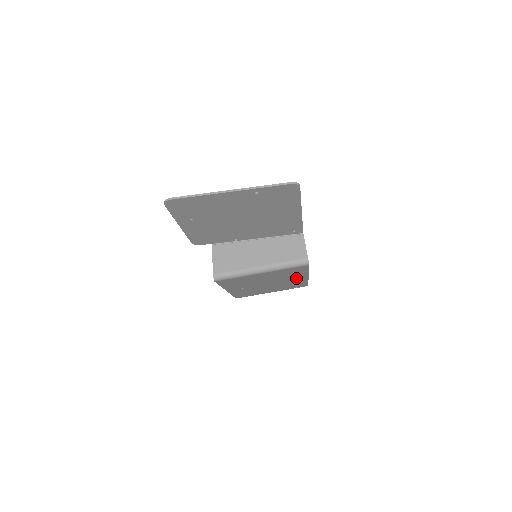
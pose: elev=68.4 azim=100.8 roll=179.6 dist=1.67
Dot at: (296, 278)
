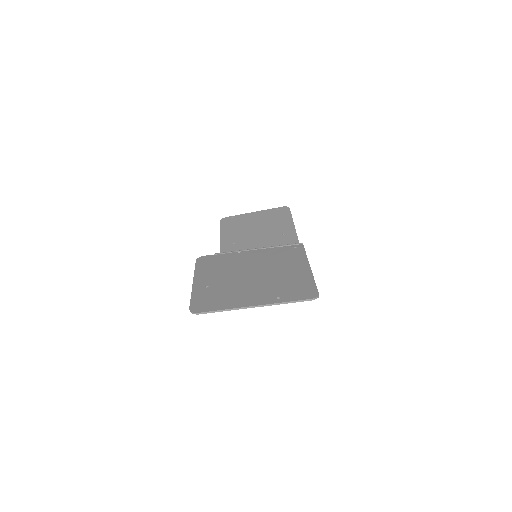
Dot at: (285, 238)
